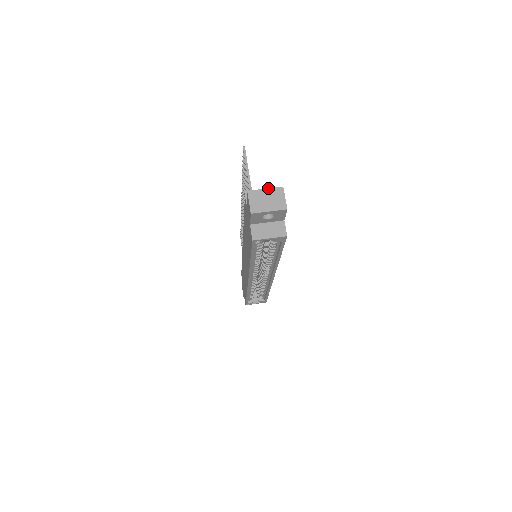
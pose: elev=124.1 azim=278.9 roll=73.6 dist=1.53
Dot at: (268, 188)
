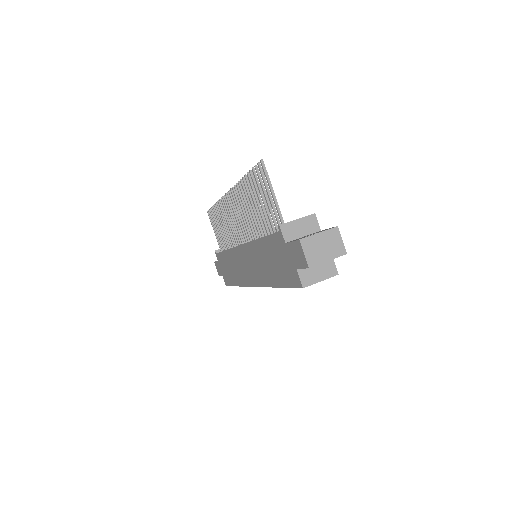
Dot at: (305, 216)
